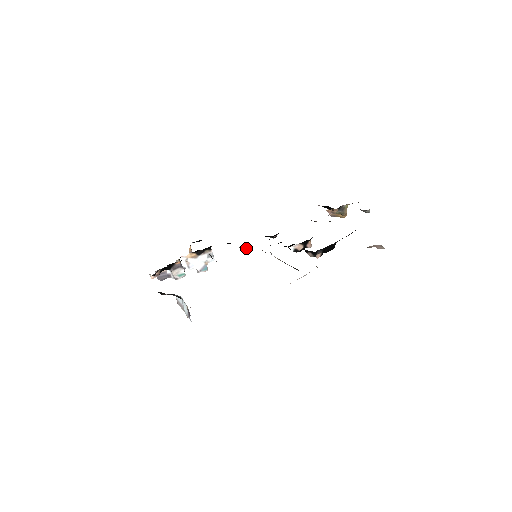
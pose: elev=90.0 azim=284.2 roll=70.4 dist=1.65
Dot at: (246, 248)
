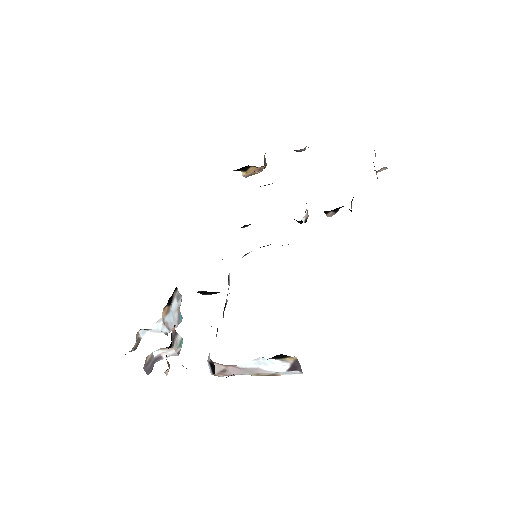
Dot at: occluded
